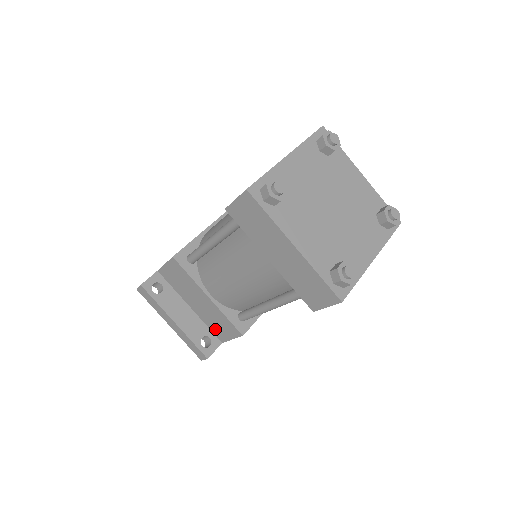
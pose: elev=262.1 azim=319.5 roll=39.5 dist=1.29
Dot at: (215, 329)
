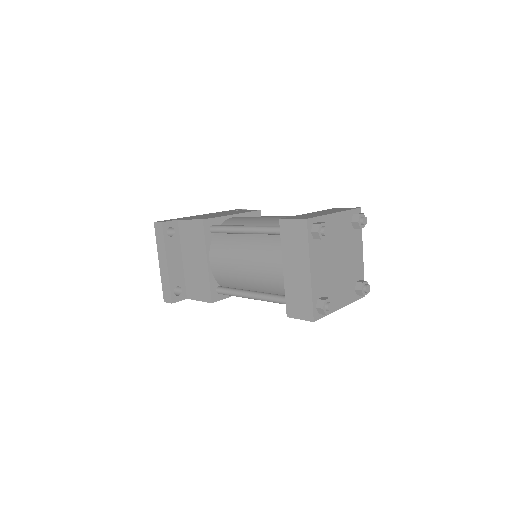
Dot at: (190, 286)
